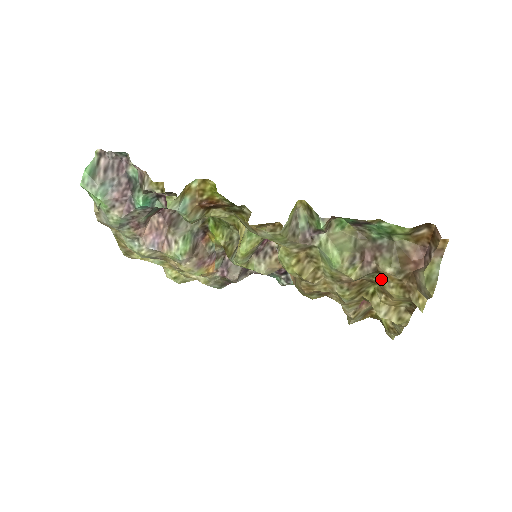
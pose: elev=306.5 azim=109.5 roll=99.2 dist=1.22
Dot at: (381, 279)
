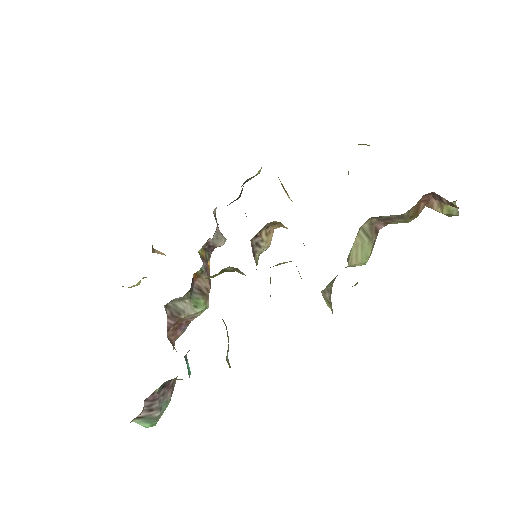
Dot at: occluded
